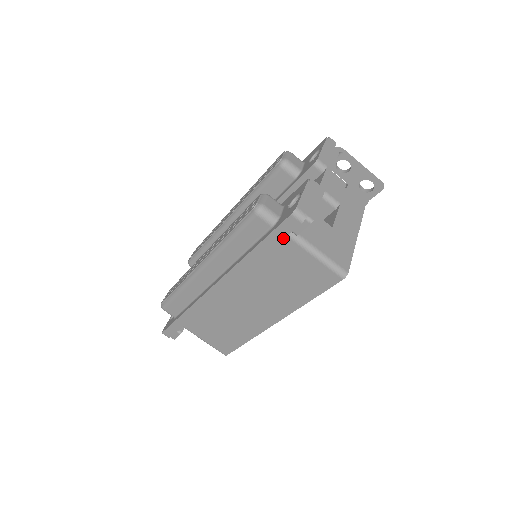
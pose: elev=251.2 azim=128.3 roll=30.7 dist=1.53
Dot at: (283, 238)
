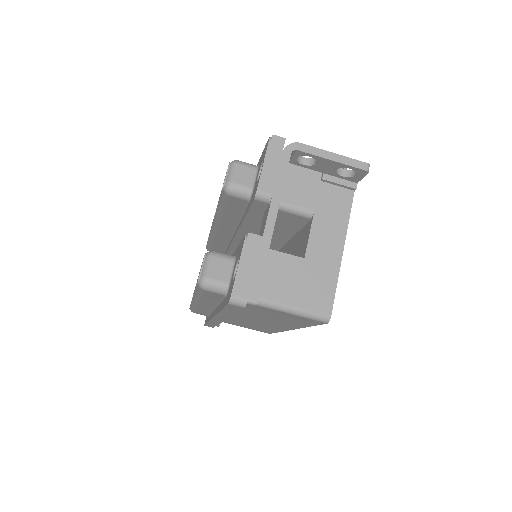
Dot at: (238, 311)
